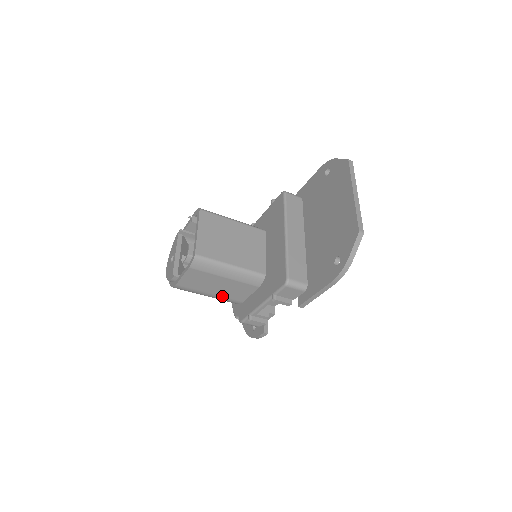
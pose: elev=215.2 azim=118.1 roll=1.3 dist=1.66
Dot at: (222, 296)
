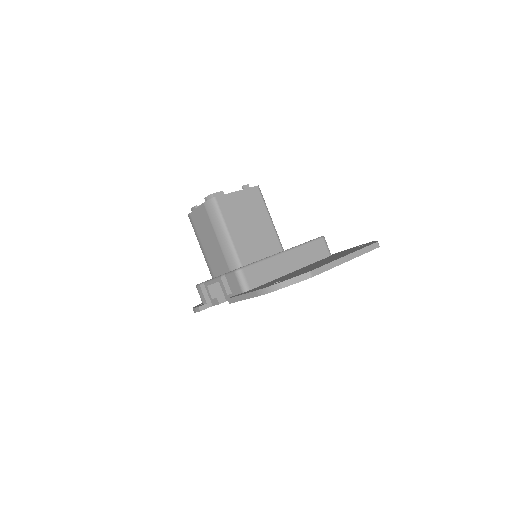
Dot at: (207, 256)
